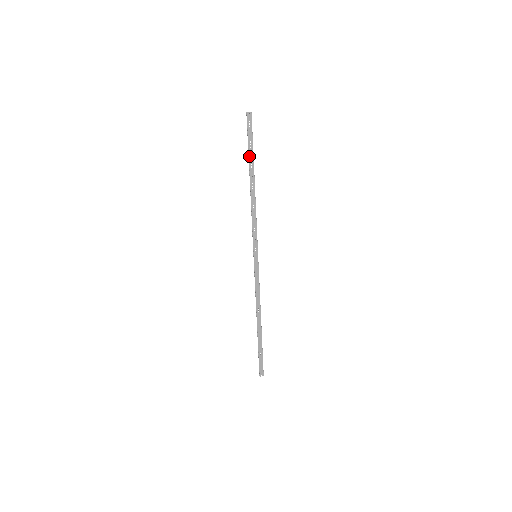
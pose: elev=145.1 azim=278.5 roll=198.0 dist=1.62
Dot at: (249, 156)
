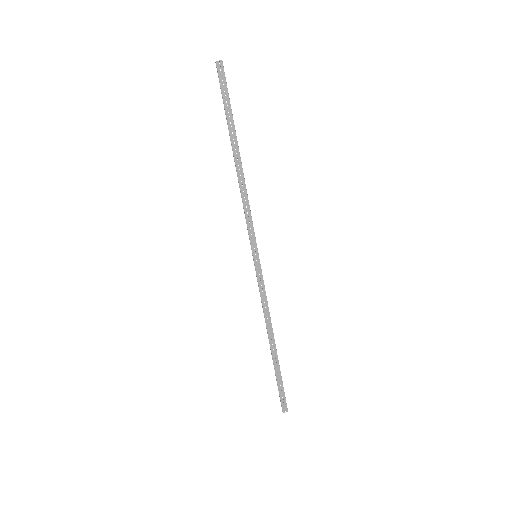
Dot at: (227, 121)
